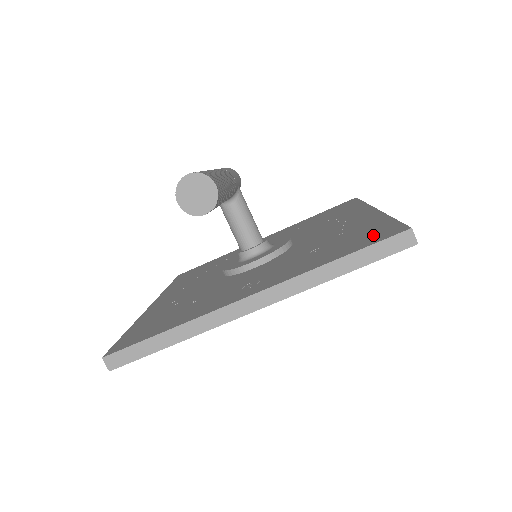
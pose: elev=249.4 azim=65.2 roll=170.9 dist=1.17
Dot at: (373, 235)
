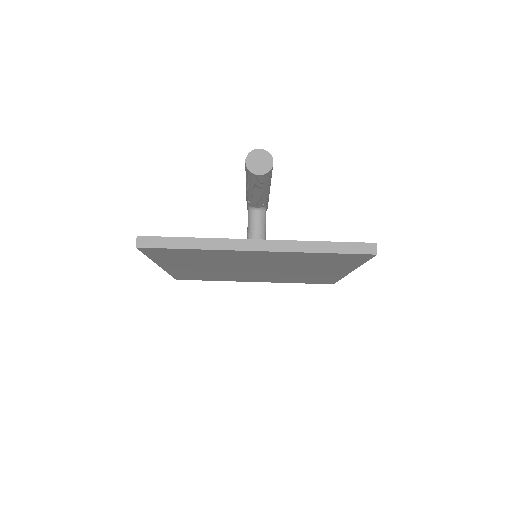
Dot at: occluded
